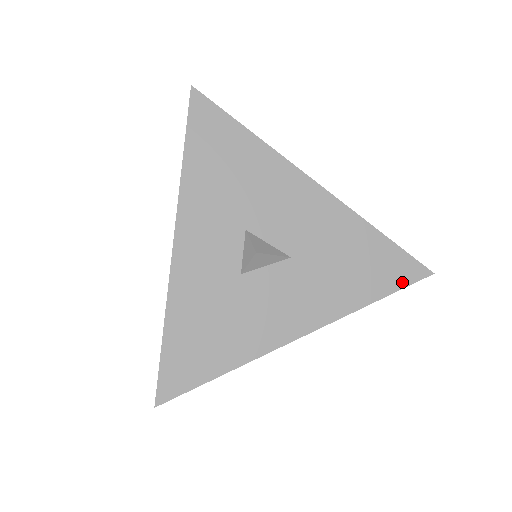
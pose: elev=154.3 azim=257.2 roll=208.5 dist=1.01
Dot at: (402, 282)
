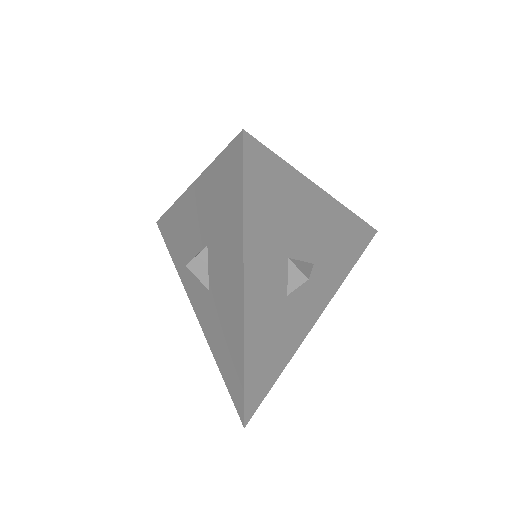
Dot at: (364, 246)
